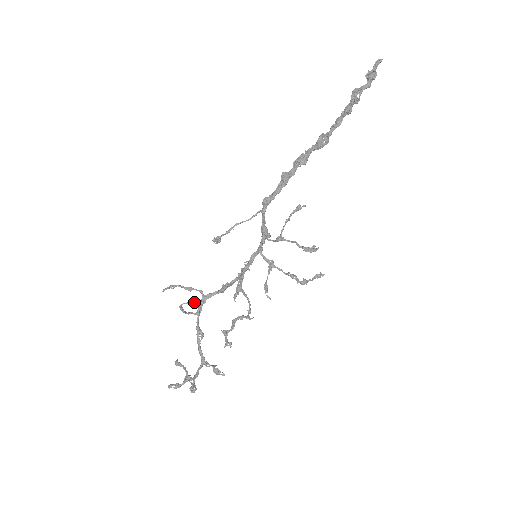
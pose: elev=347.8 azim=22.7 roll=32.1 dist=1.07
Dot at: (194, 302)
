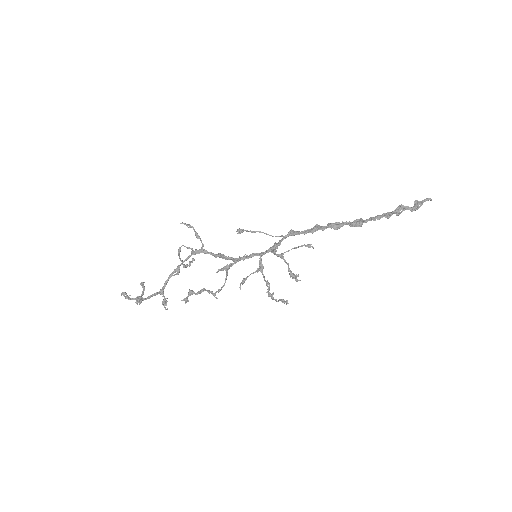
Dot at: (192, 249)
